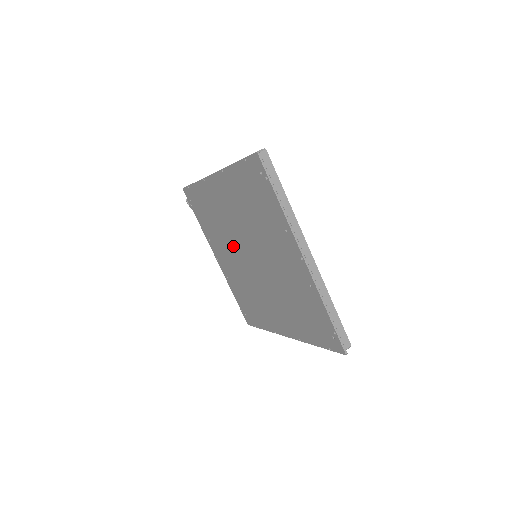
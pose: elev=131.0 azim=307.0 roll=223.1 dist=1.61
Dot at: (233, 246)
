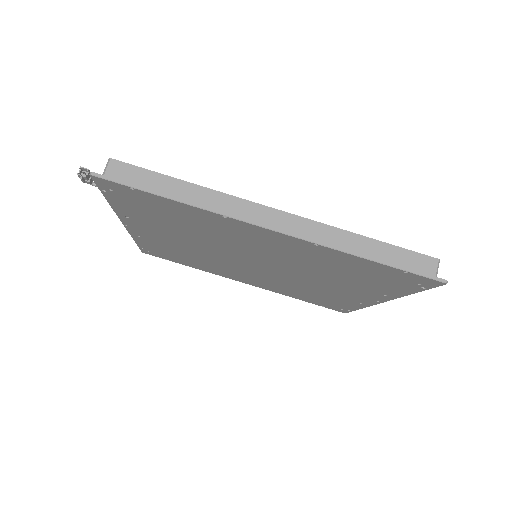
Dot at: (215, 247)
